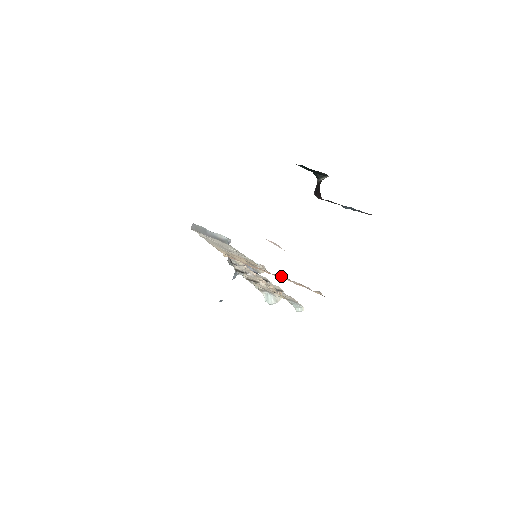
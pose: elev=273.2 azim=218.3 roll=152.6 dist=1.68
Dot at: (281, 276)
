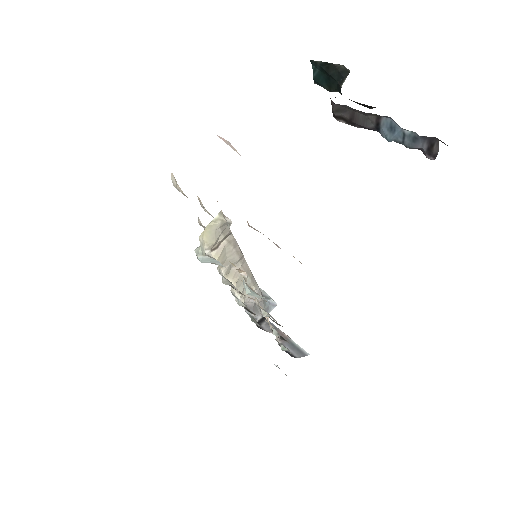
Dot at: occluded
